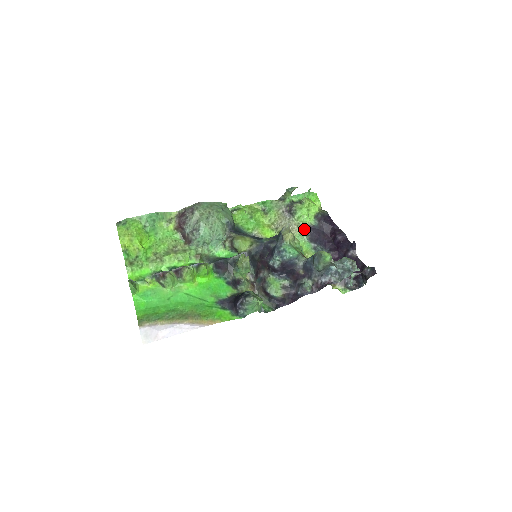
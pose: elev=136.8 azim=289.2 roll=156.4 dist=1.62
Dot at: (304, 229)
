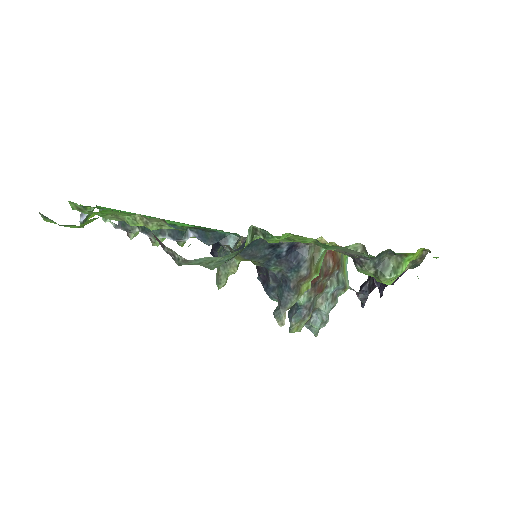
Dot at: occluded
